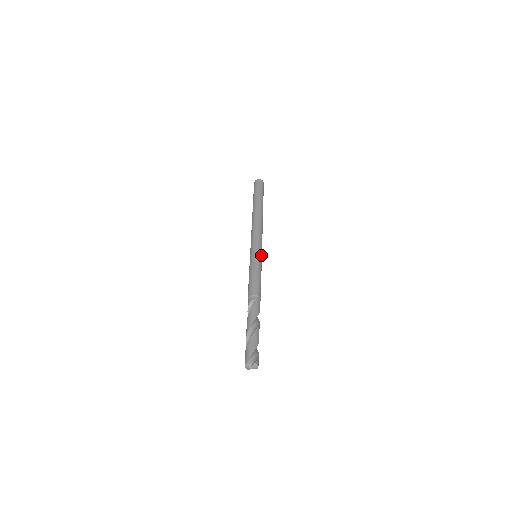
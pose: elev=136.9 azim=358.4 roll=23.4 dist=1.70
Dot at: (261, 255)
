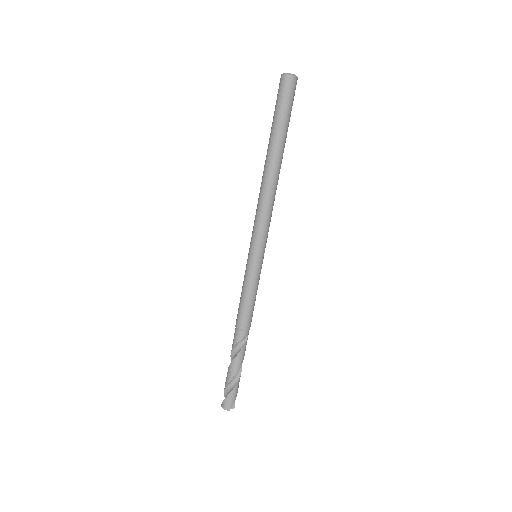
Dot at: occluded
